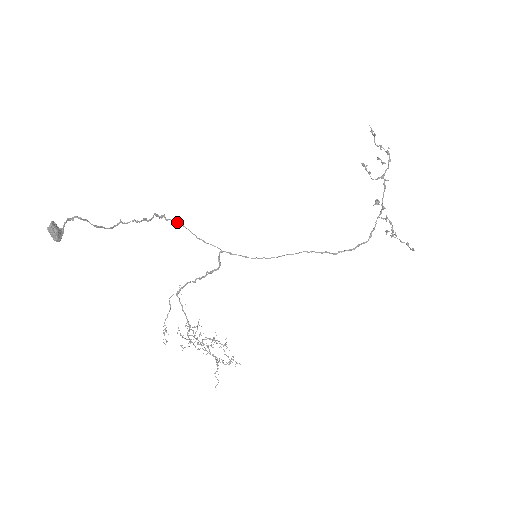
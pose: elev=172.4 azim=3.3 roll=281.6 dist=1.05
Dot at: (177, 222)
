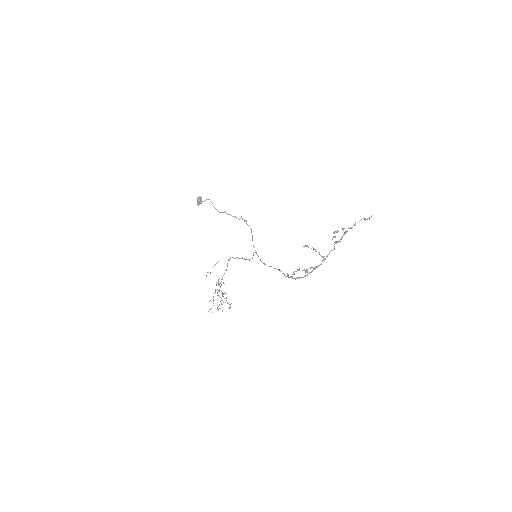
Dot at: occluded
